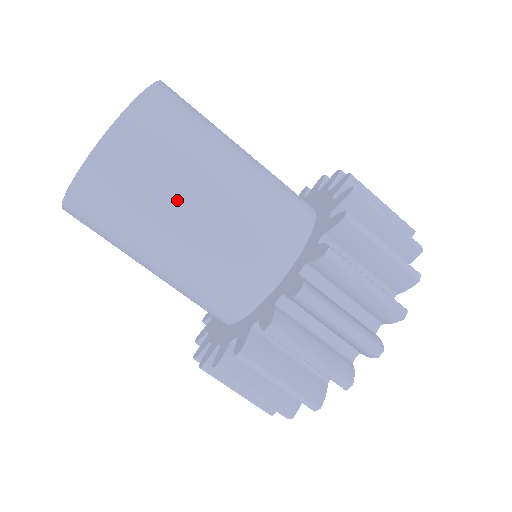
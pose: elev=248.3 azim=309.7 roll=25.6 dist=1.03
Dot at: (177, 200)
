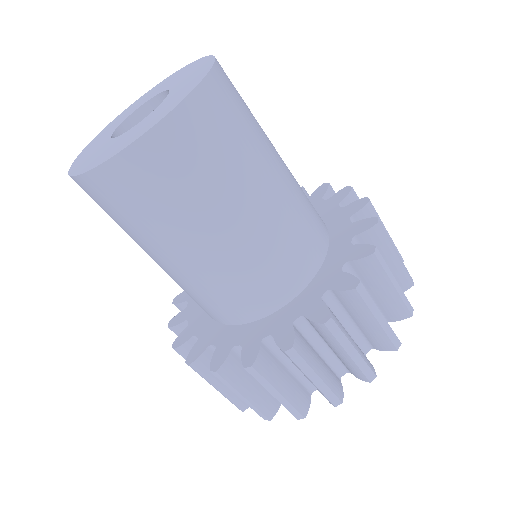
Dot at: (243, 183)
